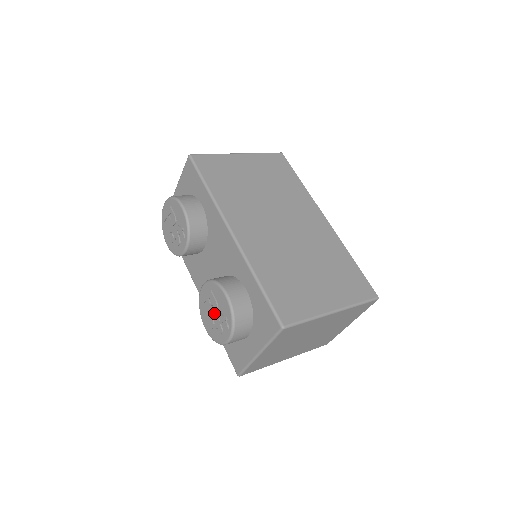
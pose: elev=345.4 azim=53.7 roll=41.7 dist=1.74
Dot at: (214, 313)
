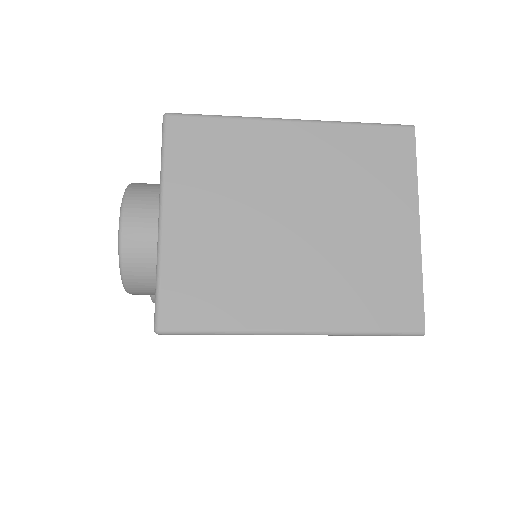
Dot at: occluded
